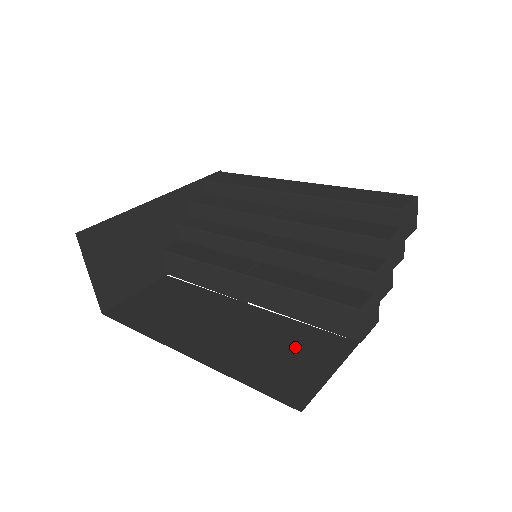
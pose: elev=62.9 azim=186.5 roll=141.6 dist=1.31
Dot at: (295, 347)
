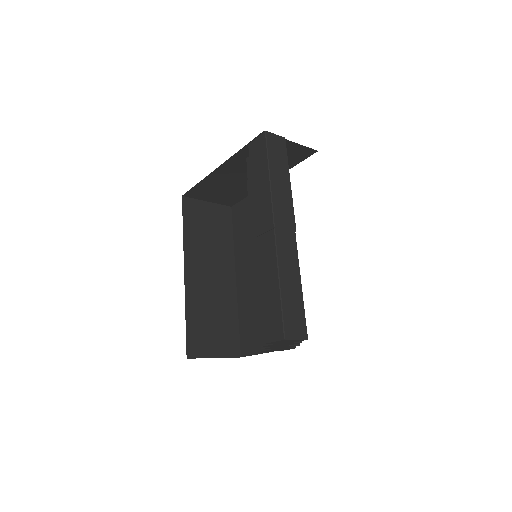
Dot at: occluded
